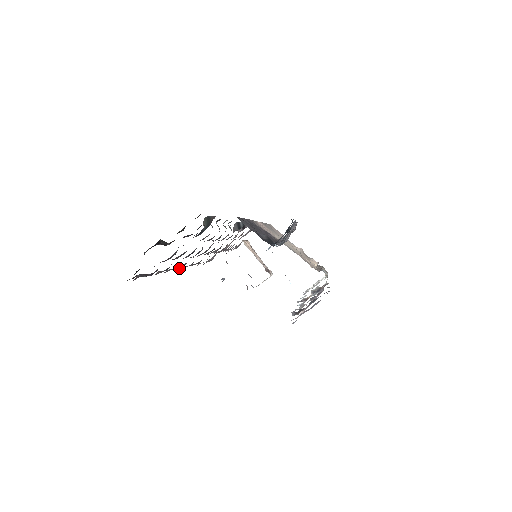
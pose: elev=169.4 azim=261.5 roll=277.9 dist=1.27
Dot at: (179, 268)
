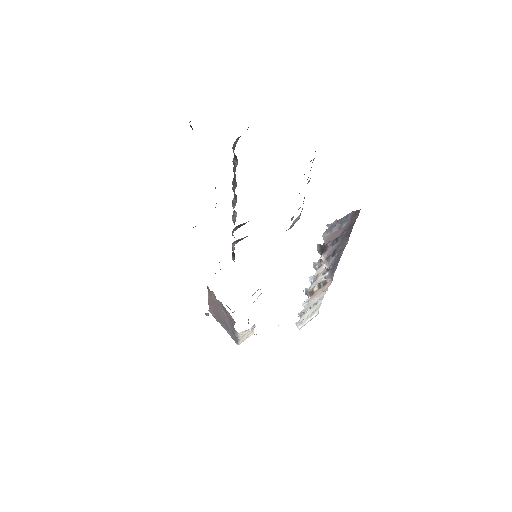
Dot at: occluded
